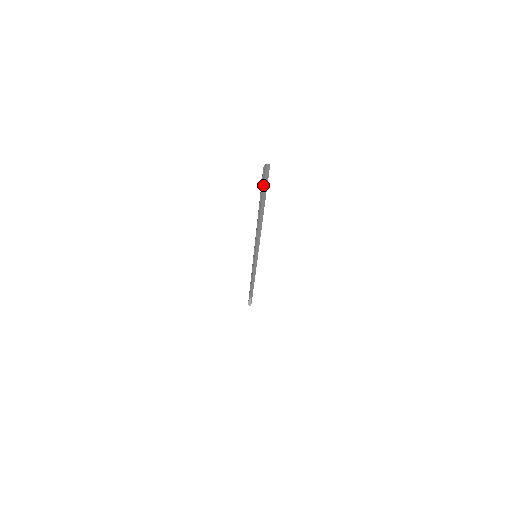
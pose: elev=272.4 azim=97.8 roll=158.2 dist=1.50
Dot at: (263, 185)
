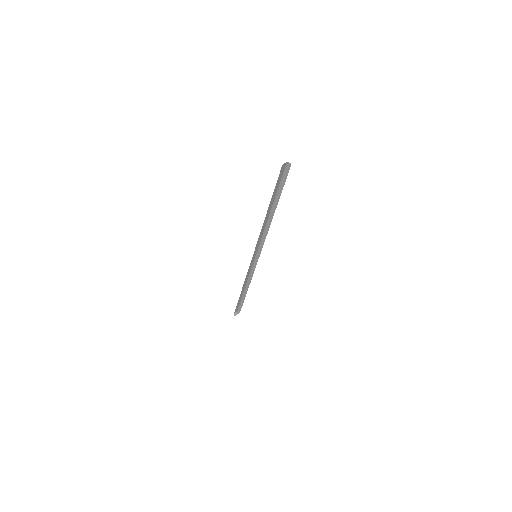
Dot at: (282, 183)
